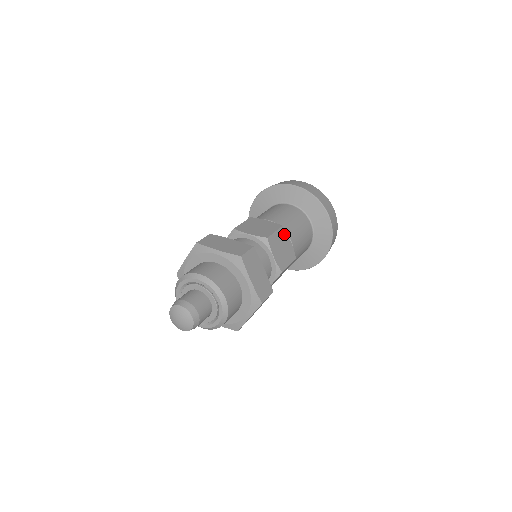
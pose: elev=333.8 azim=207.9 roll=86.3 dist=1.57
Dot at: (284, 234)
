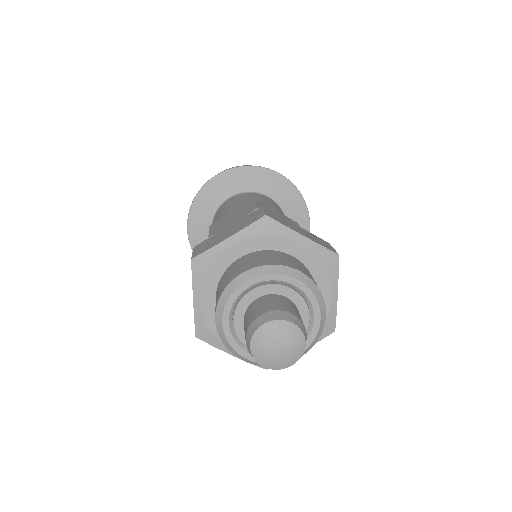
Dot at: occluded
